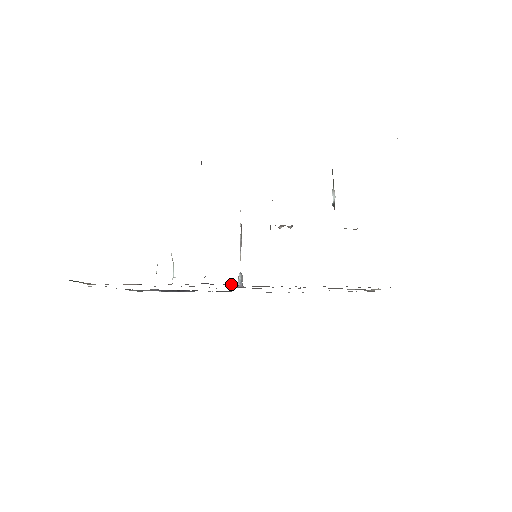
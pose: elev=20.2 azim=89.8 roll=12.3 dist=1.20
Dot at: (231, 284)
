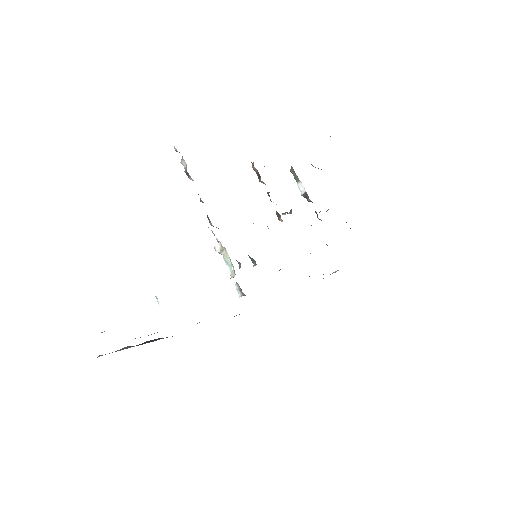
Dot at: occluded
